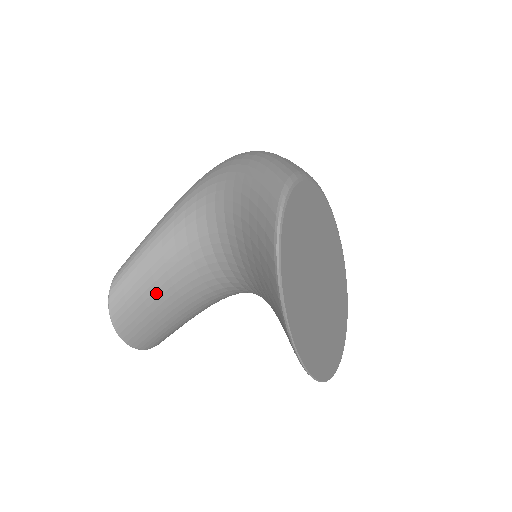
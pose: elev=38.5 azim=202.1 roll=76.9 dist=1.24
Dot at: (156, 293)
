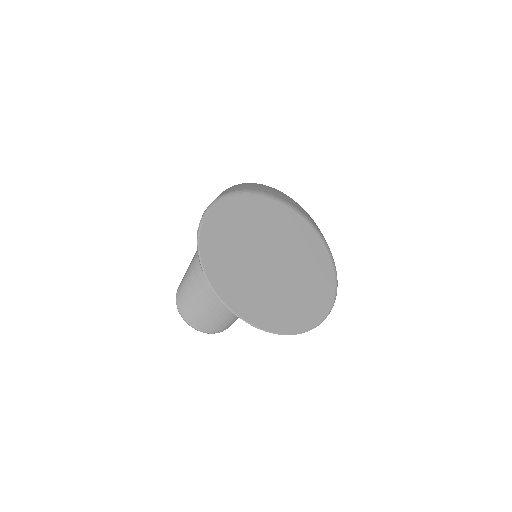
Dot at: (201, 292)
